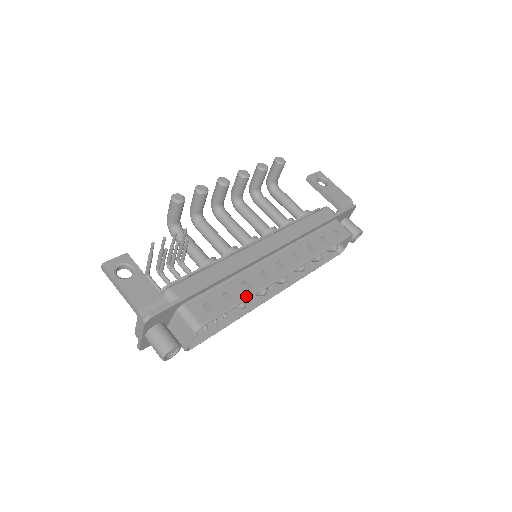
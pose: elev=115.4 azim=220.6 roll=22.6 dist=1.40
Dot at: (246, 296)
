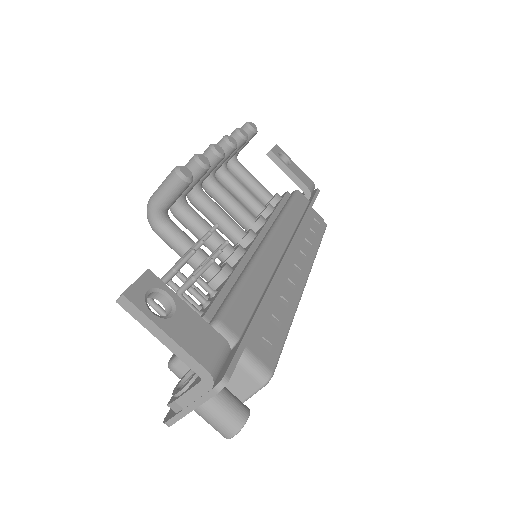
Dot at: (291, 317)
